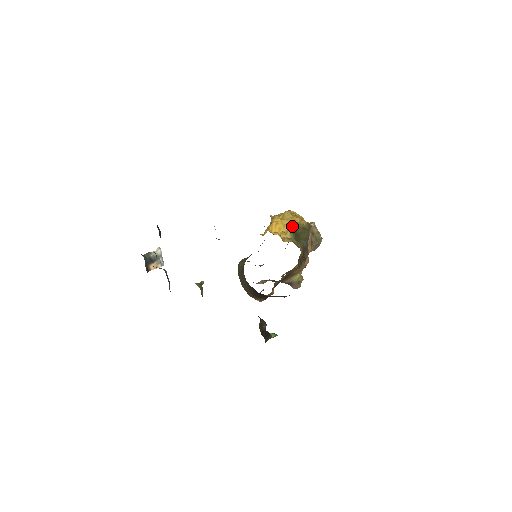
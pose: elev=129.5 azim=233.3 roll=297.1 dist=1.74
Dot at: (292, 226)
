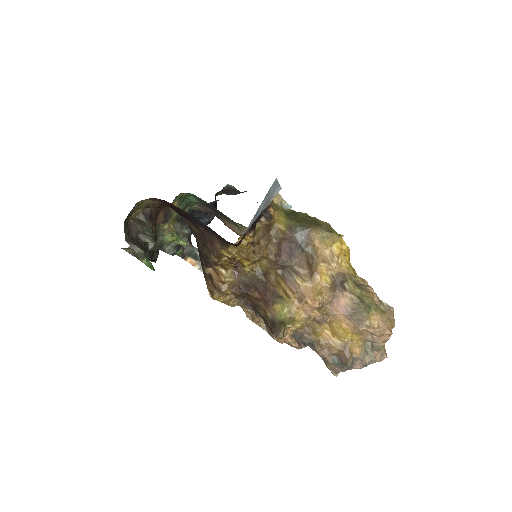
Dot at: occluded
